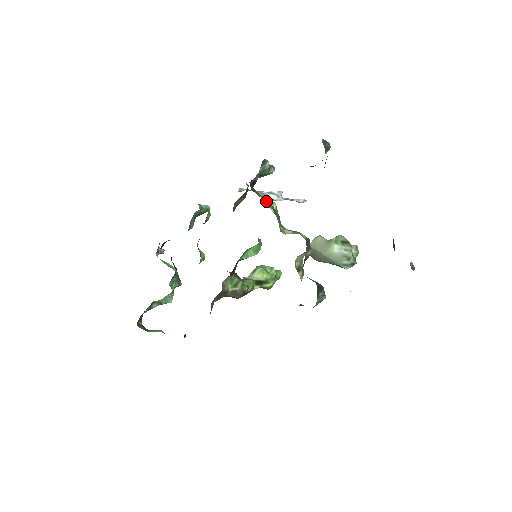
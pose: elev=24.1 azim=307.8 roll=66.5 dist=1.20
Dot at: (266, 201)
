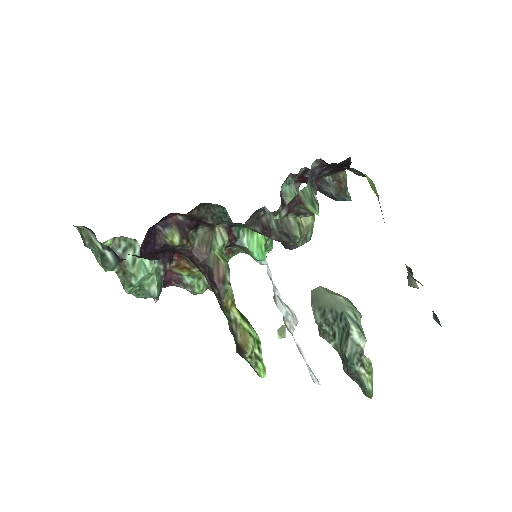
Dot at: occluded
